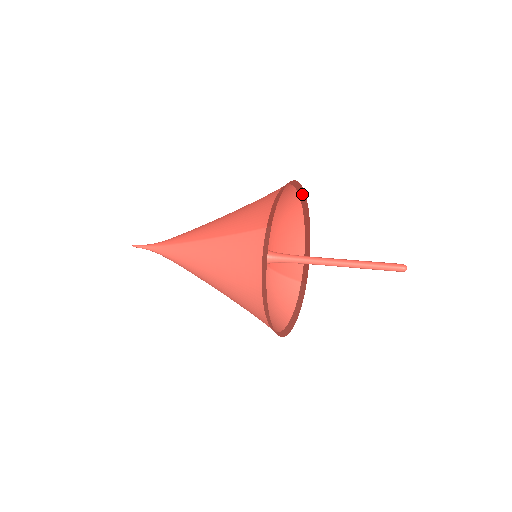
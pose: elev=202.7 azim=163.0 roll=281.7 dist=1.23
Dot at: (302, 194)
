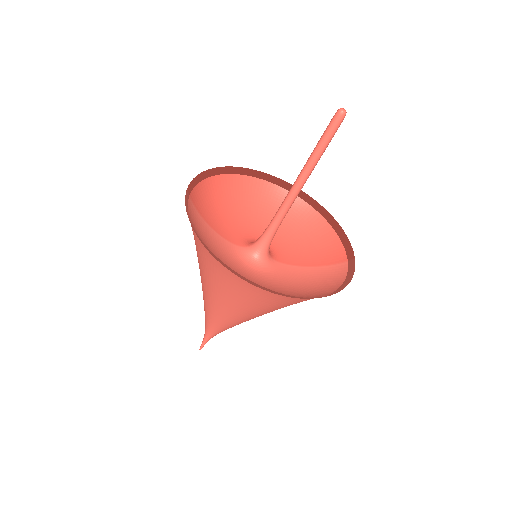
Dot at: (281, 183)
